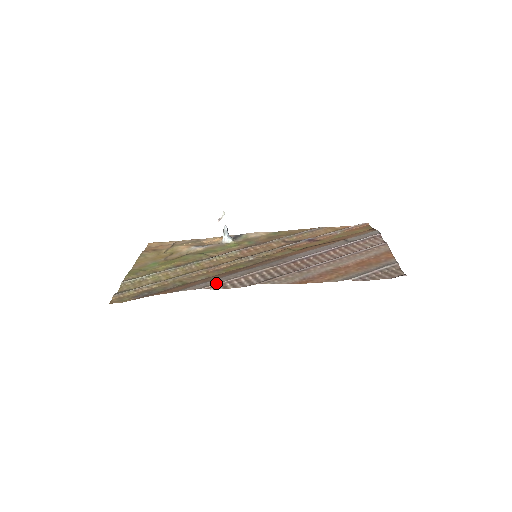
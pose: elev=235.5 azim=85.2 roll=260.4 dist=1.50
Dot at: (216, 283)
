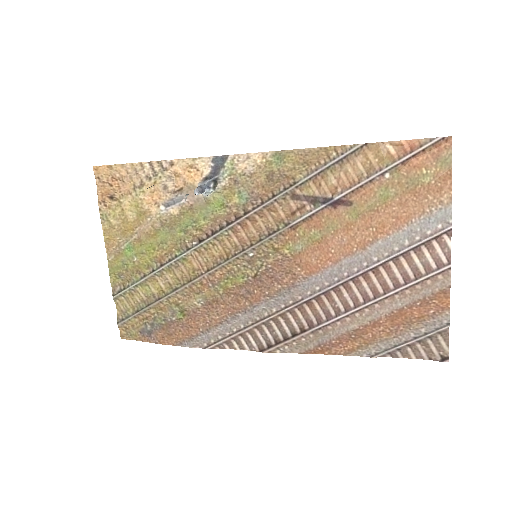
Dot at: (219, 340)
